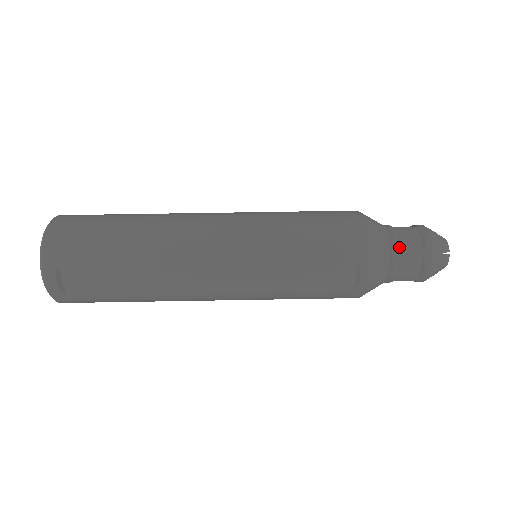
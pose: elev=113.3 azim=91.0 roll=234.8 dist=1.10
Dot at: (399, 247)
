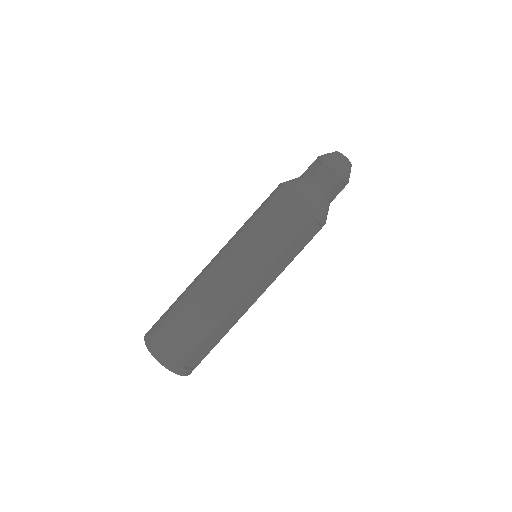
Dot at: (325, 187)
